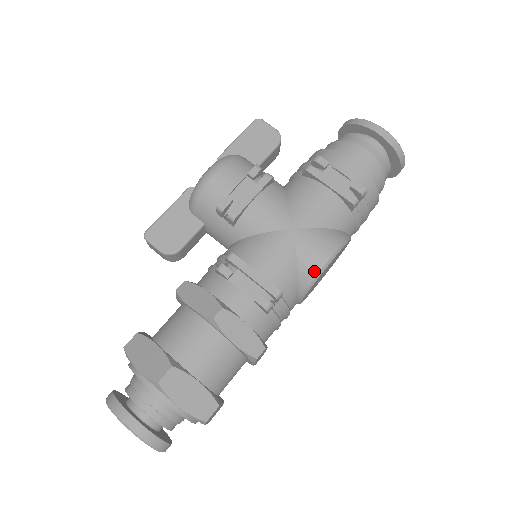
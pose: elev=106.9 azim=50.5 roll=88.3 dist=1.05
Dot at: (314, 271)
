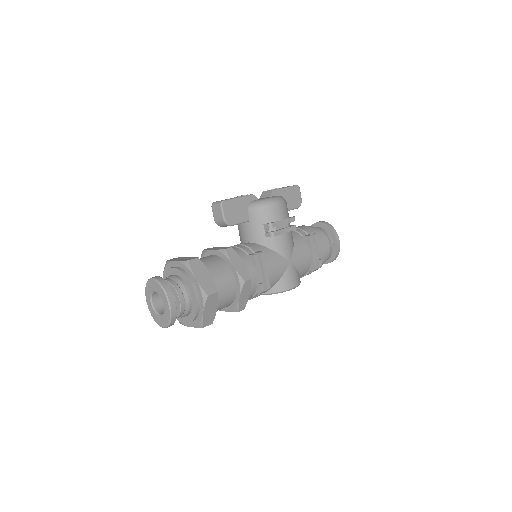
Dot at: (284, 288)
